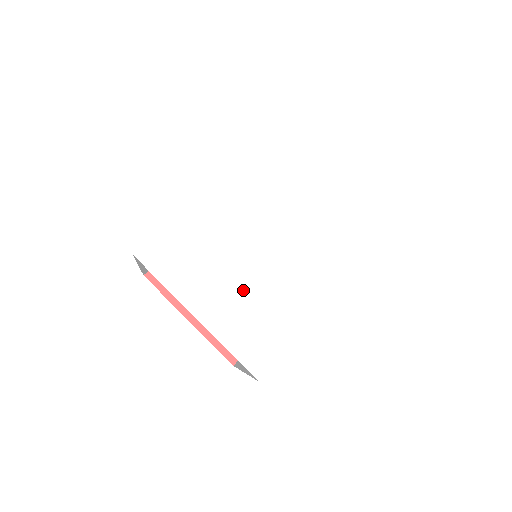
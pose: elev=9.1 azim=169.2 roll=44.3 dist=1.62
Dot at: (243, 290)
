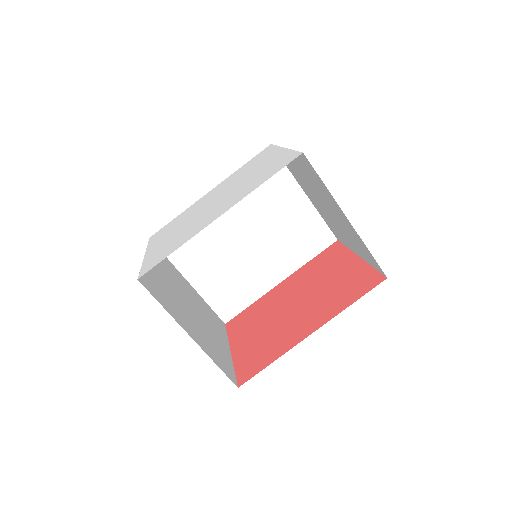
Dot at: (177, 233)
